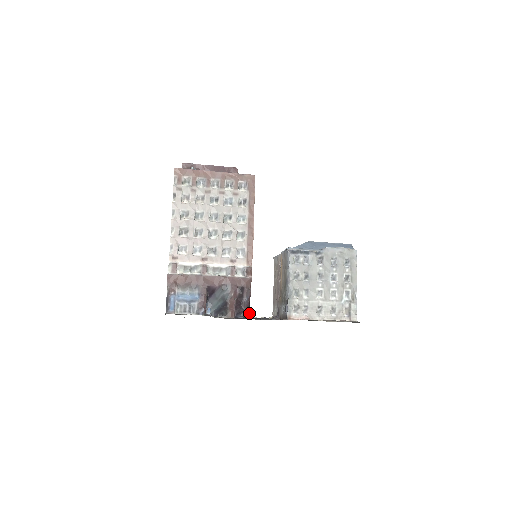
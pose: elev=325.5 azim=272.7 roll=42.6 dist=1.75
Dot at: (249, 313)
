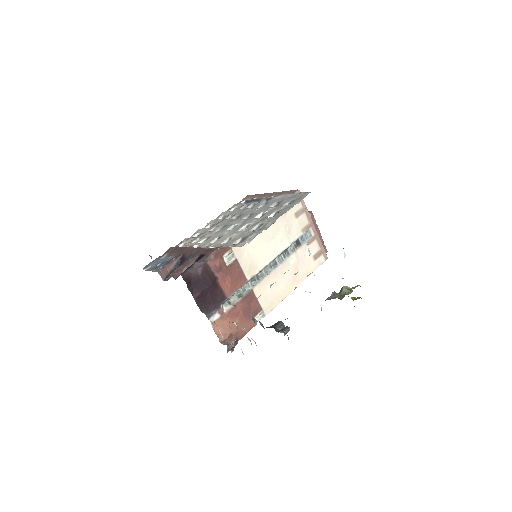
Dot at: (188, 277)
